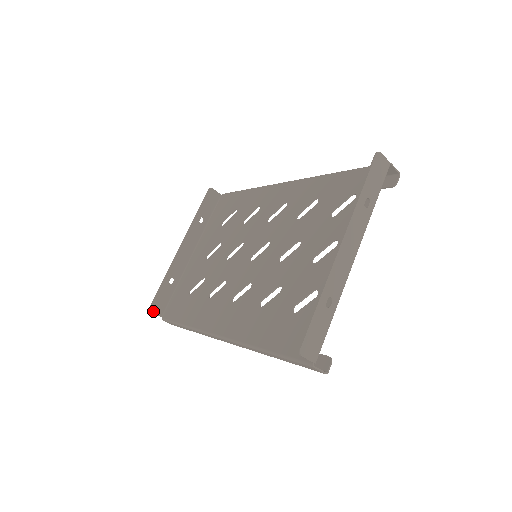
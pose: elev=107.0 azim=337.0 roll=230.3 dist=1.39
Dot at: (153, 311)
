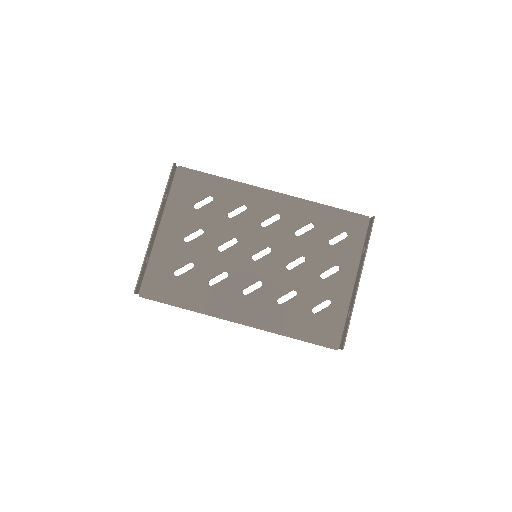
Dot at: (136, 292)
